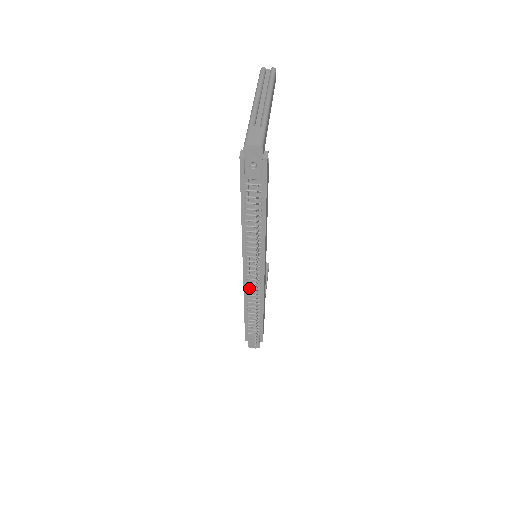
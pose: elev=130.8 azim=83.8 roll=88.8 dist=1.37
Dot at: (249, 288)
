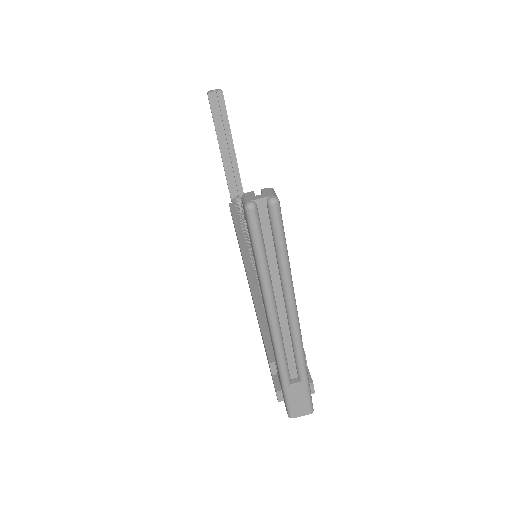
Dot at: occluded
